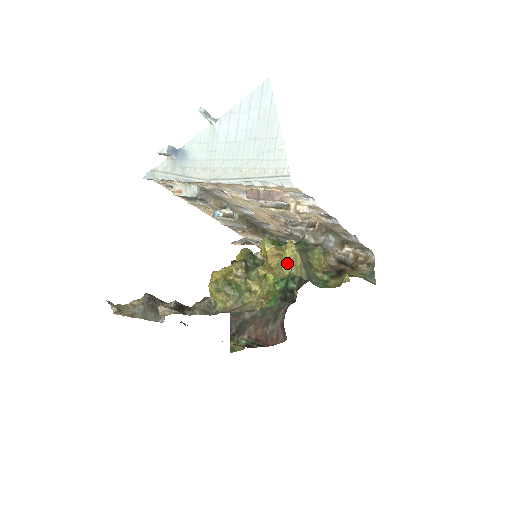
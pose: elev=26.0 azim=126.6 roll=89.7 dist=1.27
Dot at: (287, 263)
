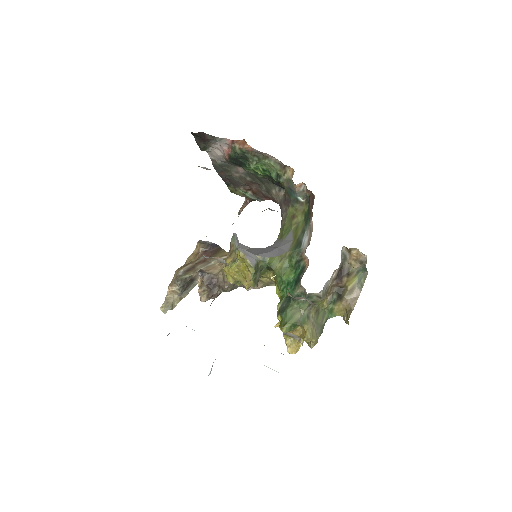
Dot at: occluded
